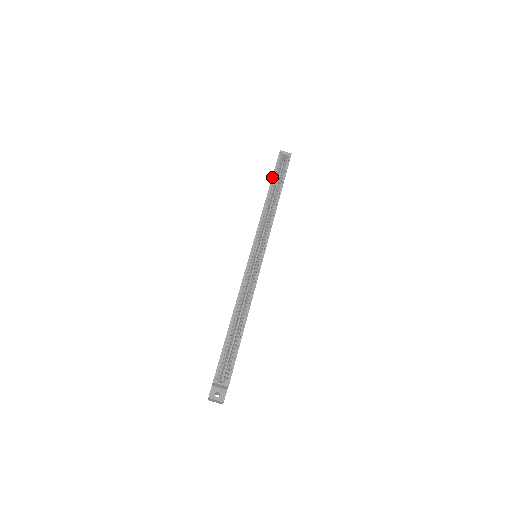
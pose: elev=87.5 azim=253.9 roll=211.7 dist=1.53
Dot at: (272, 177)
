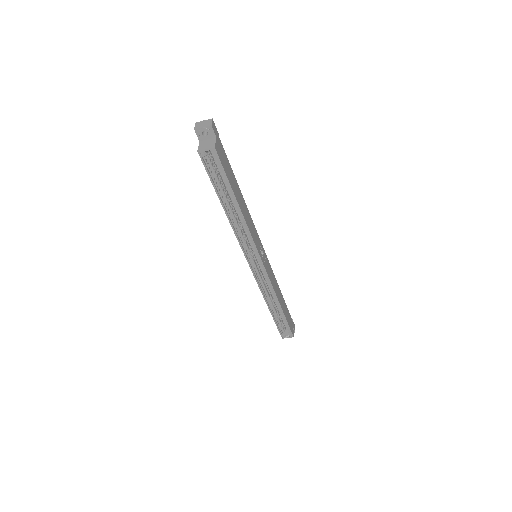
Dot at: (216, 193)
